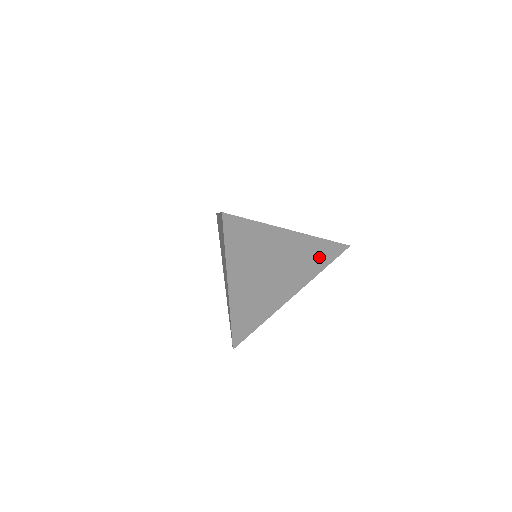
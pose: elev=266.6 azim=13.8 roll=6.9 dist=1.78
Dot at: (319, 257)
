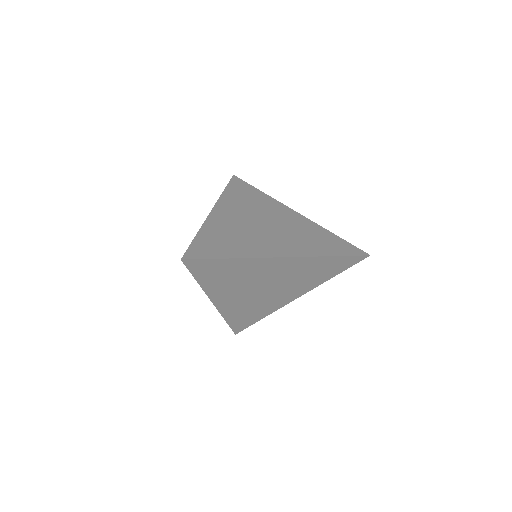
Dot at: (326, 269)
